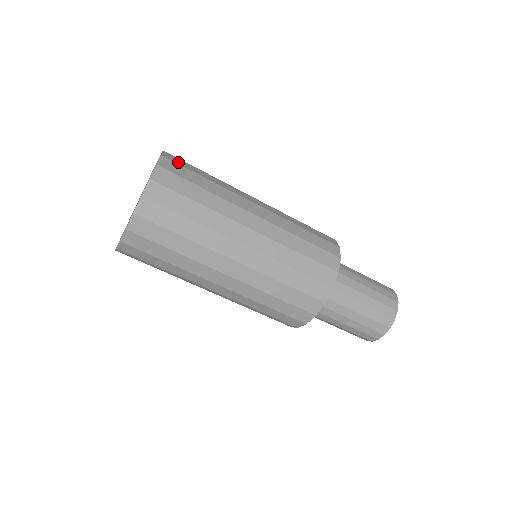
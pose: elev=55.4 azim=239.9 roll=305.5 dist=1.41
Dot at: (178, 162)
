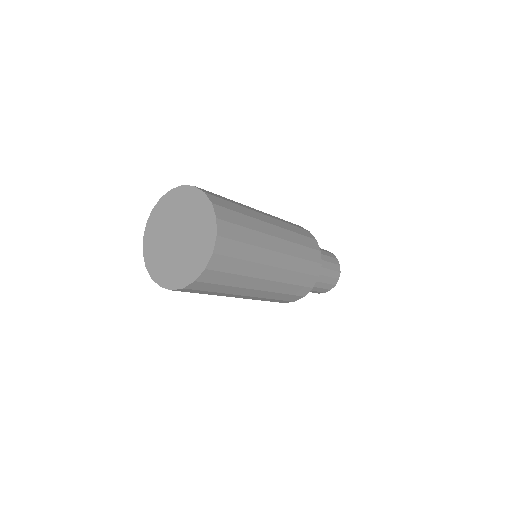
Dot at: (227, 218)
